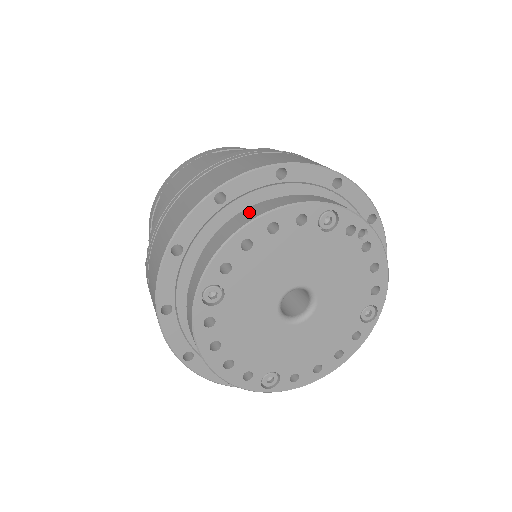
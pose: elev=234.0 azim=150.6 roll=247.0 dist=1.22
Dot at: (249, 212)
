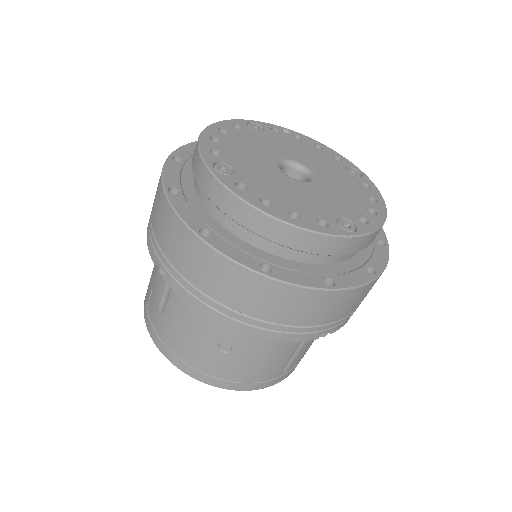
Dot at: occluded
